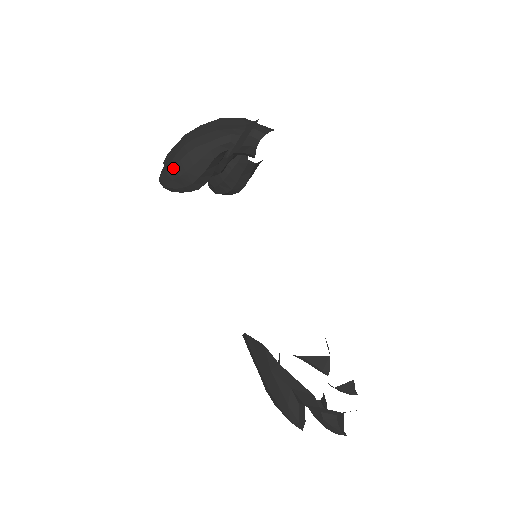
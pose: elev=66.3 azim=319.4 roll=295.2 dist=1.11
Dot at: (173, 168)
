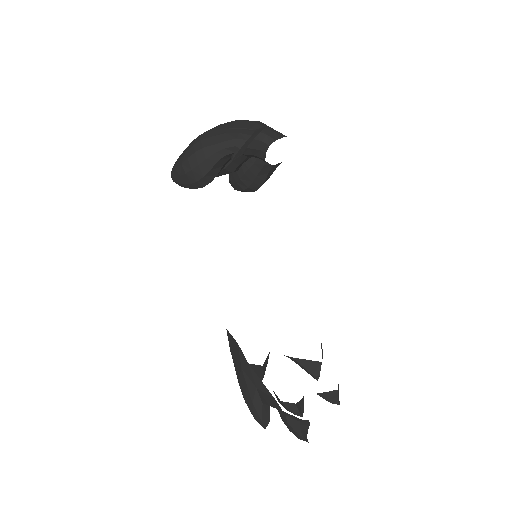
Dot at: (181, 165)
